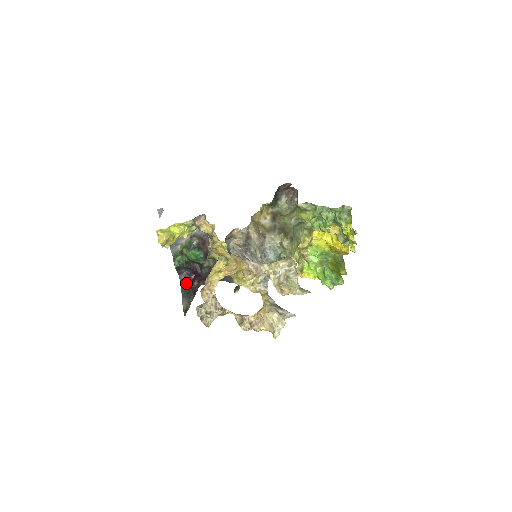
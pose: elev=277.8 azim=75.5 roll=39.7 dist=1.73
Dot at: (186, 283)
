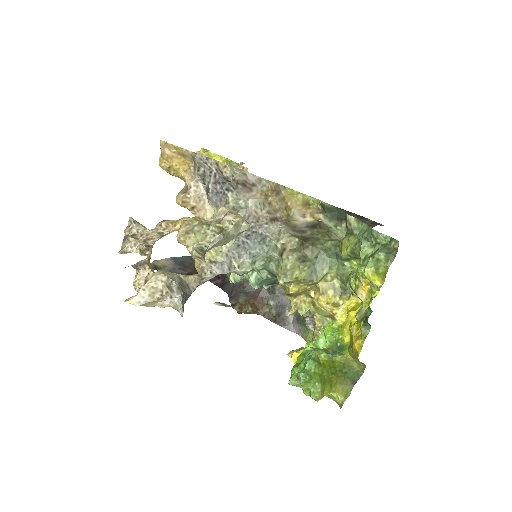
Dot at: occluded
